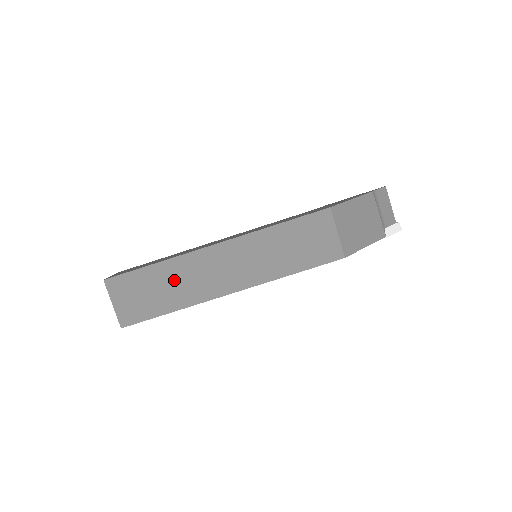
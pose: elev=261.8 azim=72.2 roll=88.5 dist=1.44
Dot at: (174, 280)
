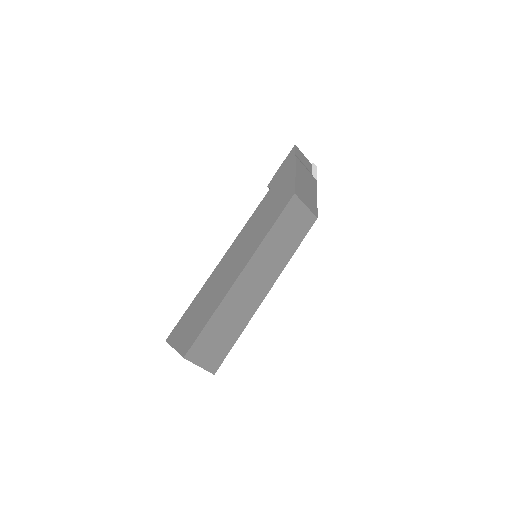
Dot at: (229, 317)
